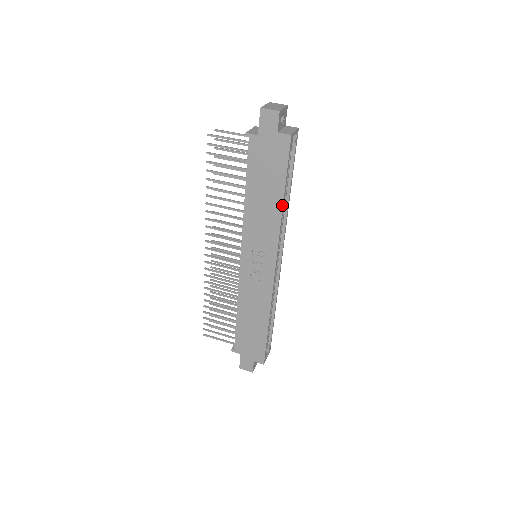
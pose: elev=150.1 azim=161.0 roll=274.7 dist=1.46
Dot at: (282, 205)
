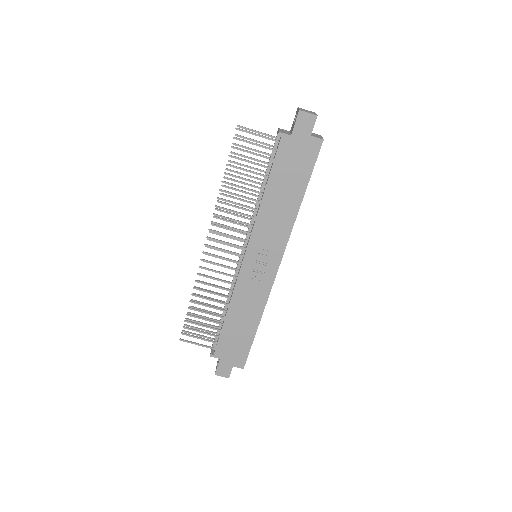
Dot at: (300, 205)
